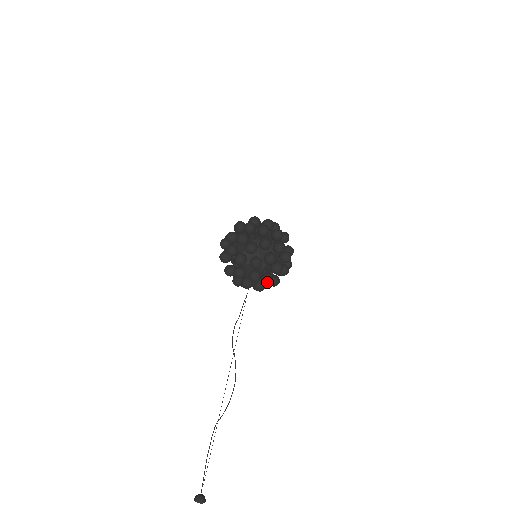
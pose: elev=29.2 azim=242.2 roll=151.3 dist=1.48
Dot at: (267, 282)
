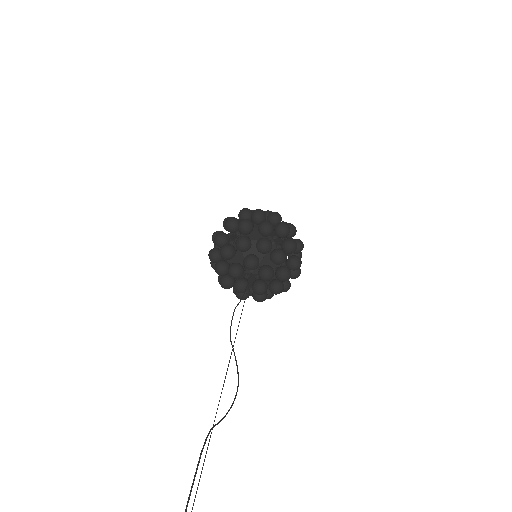
Dot at: (280, 254)
